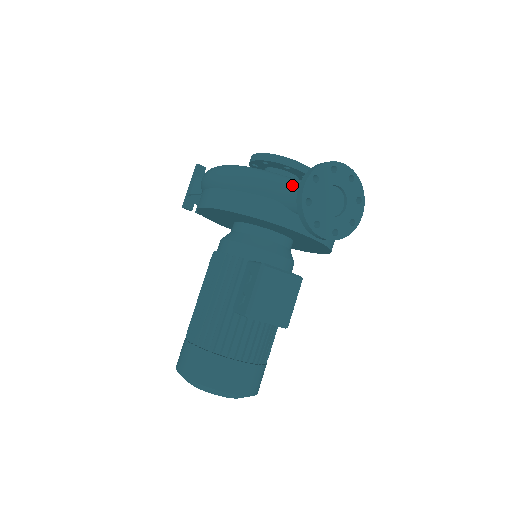
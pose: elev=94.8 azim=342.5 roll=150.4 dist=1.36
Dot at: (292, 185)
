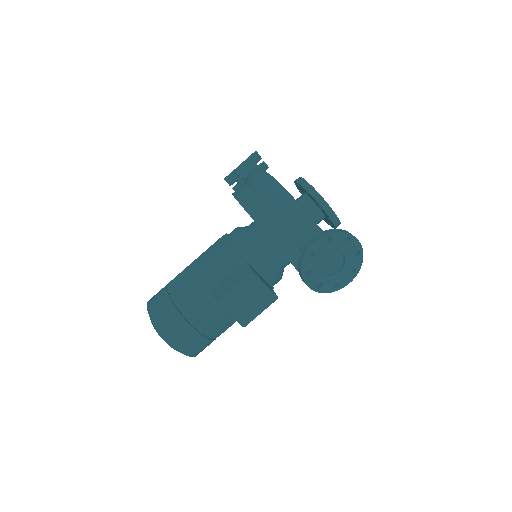
Dot at: (310, 230)
